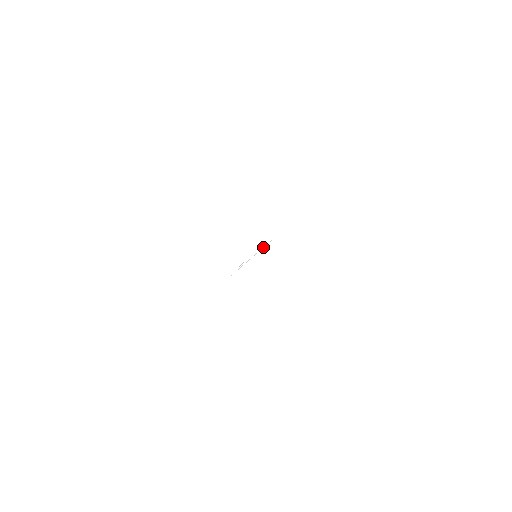
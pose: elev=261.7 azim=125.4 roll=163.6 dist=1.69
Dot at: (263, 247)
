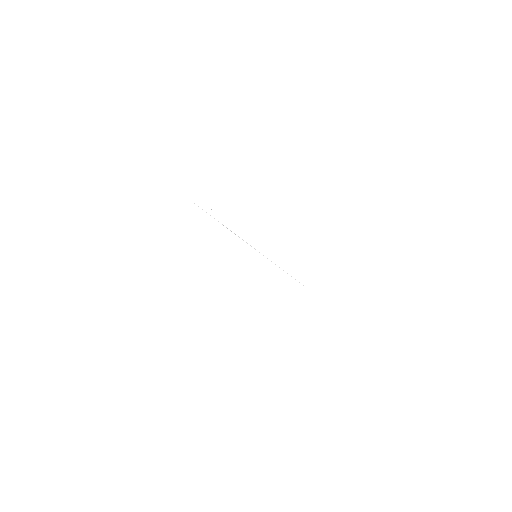
Dot at: occluded
